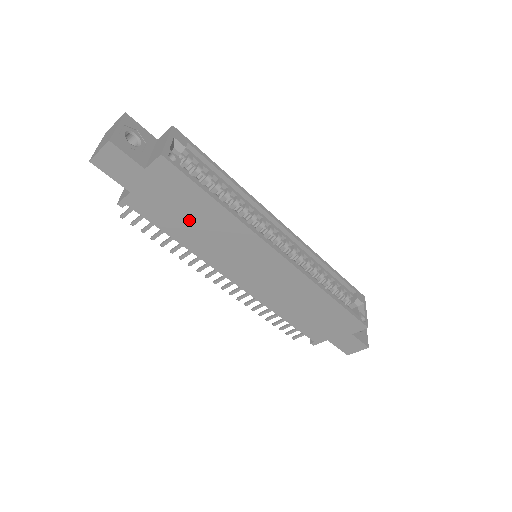
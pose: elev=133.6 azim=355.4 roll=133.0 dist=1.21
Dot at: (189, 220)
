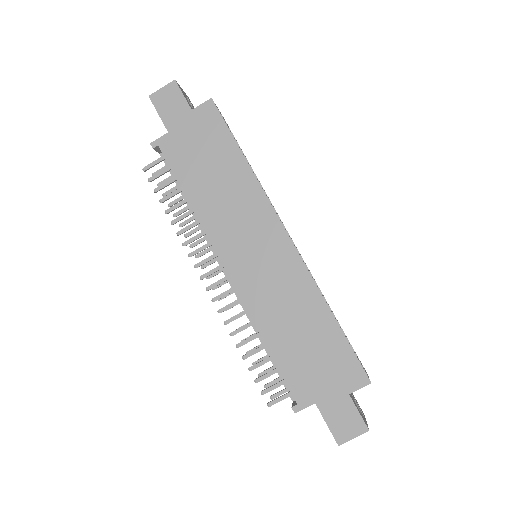
Dot at: (209, 172)
